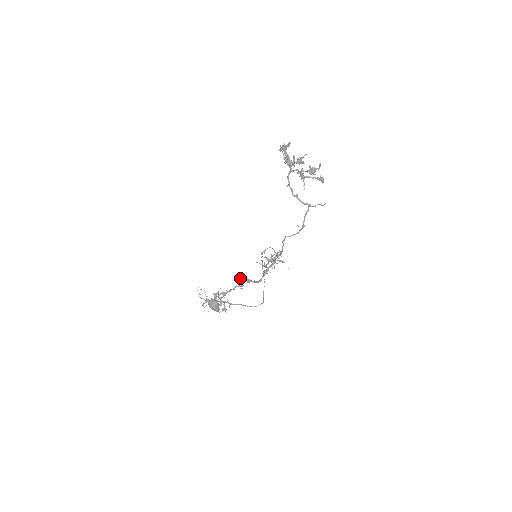
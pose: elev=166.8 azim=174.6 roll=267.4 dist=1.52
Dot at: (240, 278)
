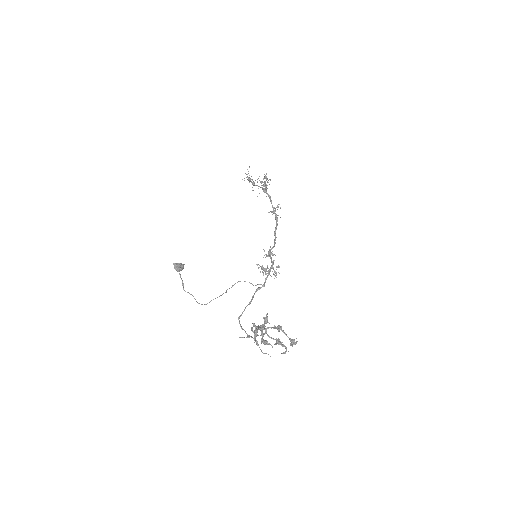
Dot at: (272, 212)
